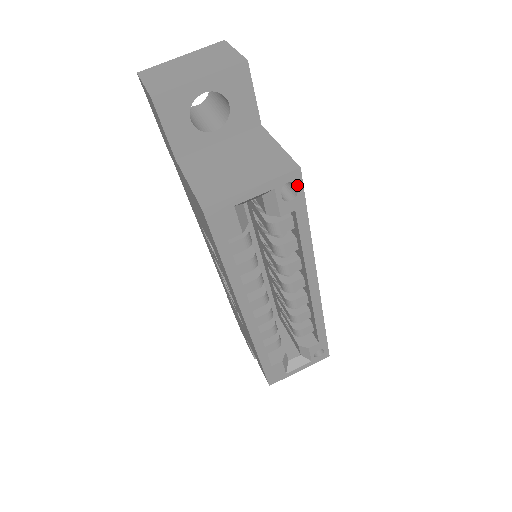
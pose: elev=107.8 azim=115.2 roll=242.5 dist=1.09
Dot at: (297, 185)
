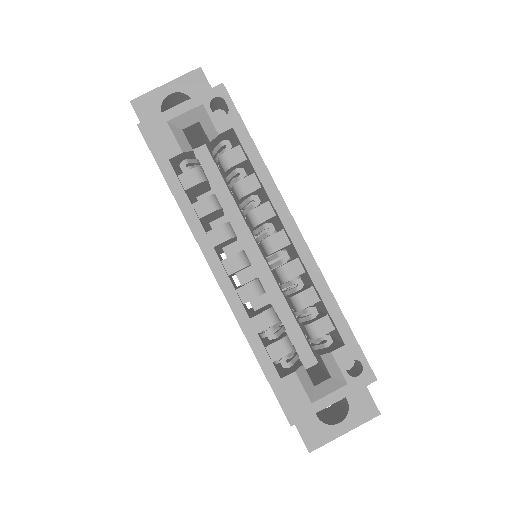
Dot at: (225, 101)
